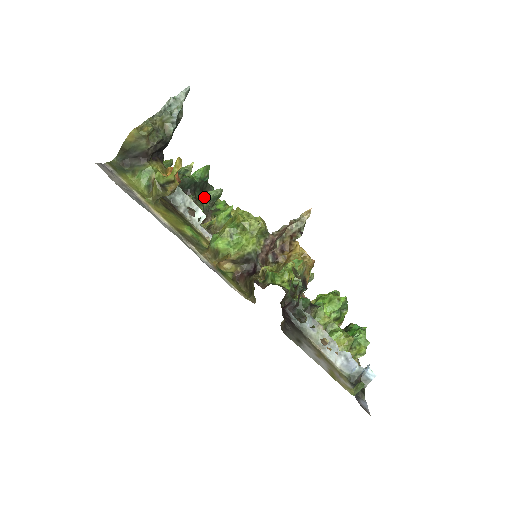
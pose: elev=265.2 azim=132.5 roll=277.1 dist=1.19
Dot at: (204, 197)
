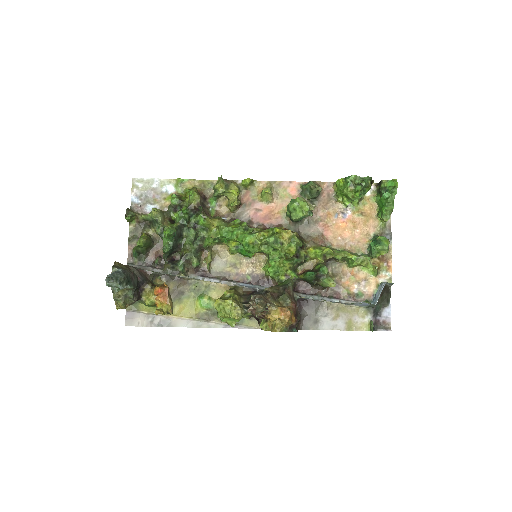
Dot at: (187, 244)
